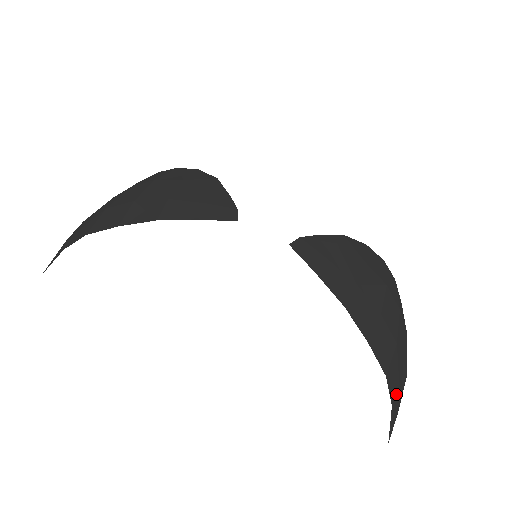
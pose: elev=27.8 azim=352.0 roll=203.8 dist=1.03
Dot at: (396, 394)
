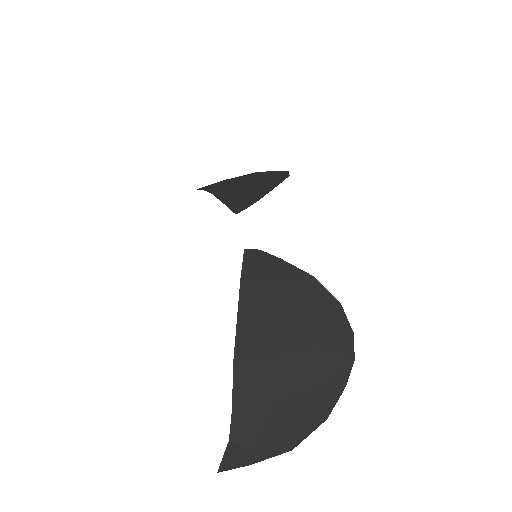
Dot at: (245, 439)
